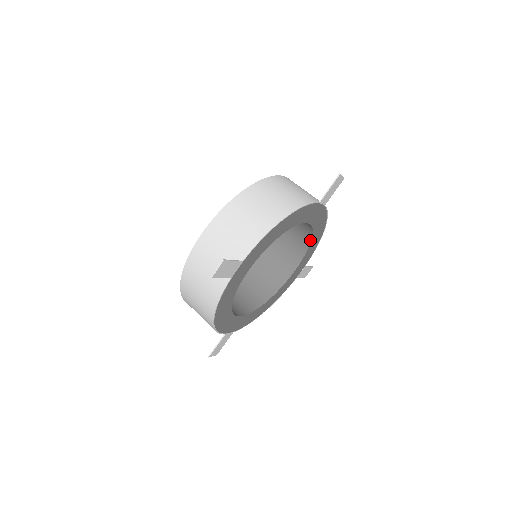
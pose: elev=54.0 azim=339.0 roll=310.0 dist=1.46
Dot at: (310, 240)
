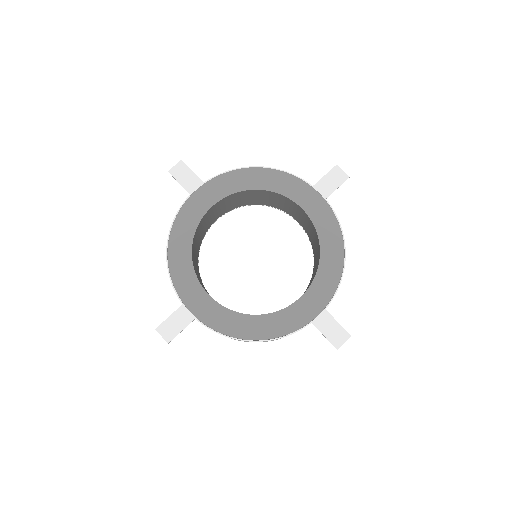
Dot at: (320, 253)
